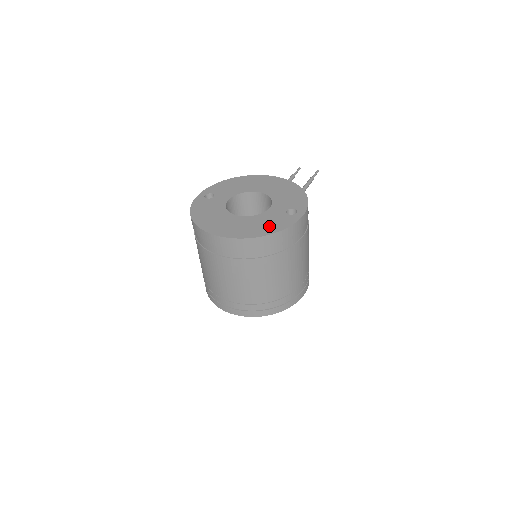
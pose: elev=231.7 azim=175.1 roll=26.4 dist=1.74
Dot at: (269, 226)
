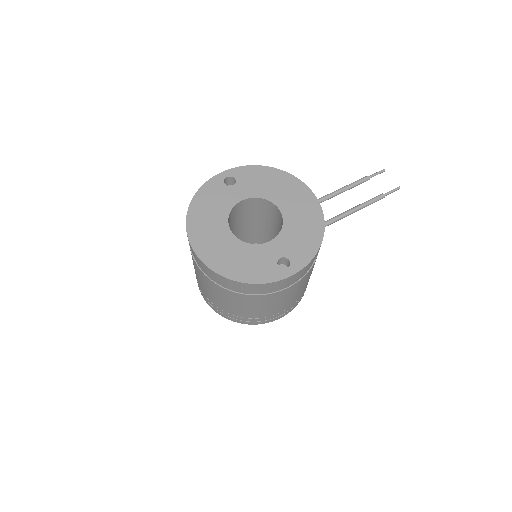
Dot at: (246, 269)
